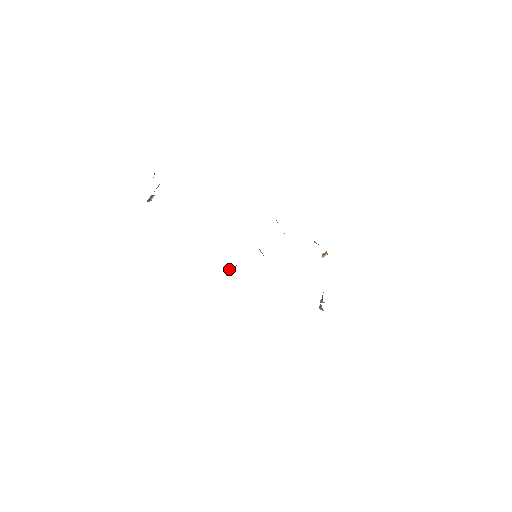
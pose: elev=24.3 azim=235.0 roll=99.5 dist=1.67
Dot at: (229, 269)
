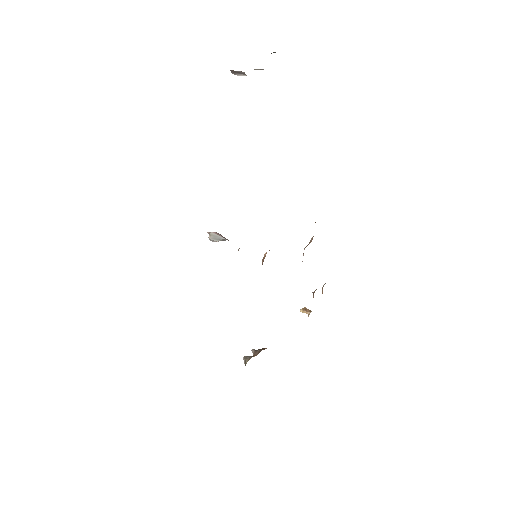
Dot at: (217, 234)
